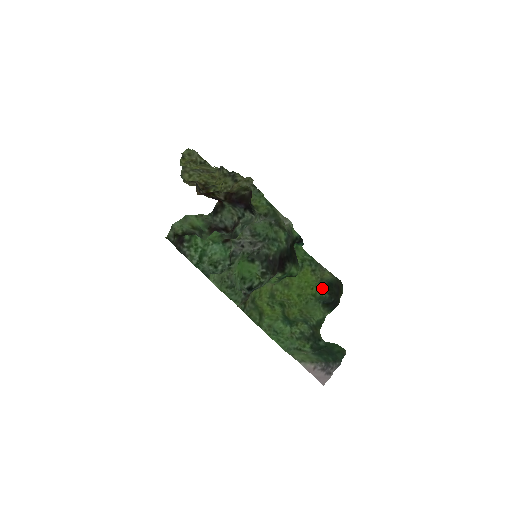
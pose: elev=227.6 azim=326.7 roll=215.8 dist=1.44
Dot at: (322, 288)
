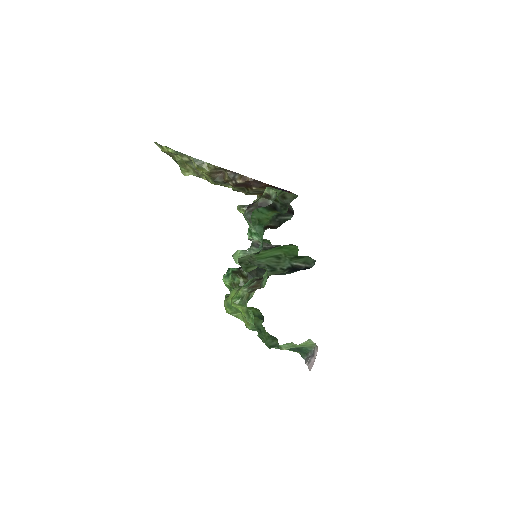
Dot at: (257, 309)
